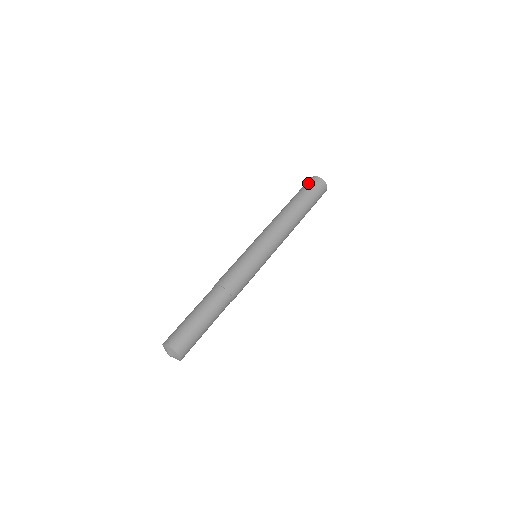
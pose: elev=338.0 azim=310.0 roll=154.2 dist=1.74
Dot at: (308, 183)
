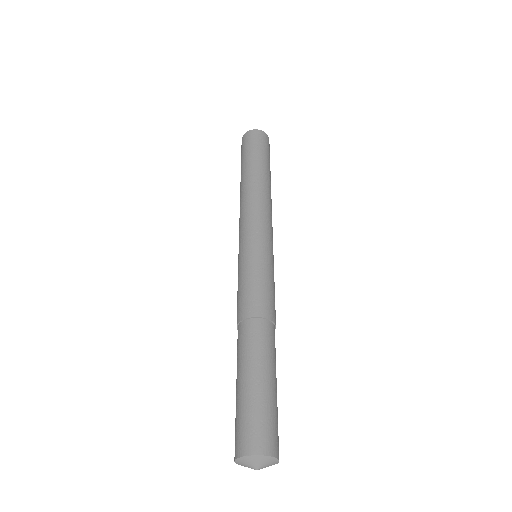
Dot at: (253, 140)
